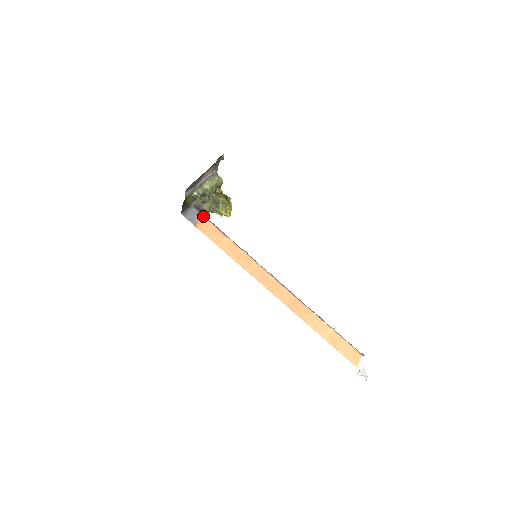
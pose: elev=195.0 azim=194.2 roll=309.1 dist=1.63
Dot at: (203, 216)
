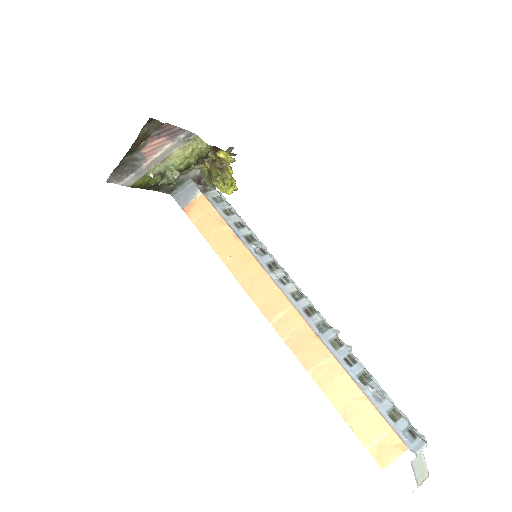
Dot at: (202, 193)
